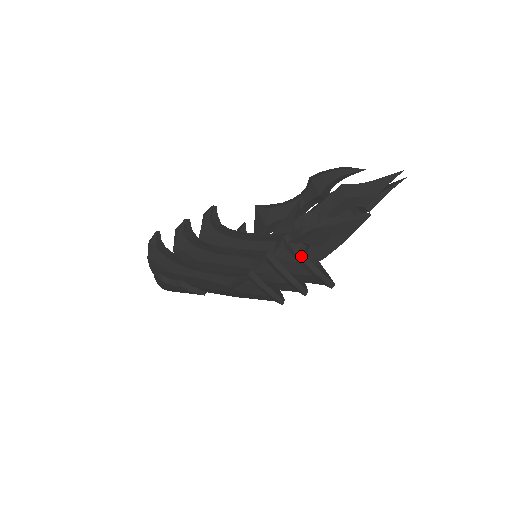
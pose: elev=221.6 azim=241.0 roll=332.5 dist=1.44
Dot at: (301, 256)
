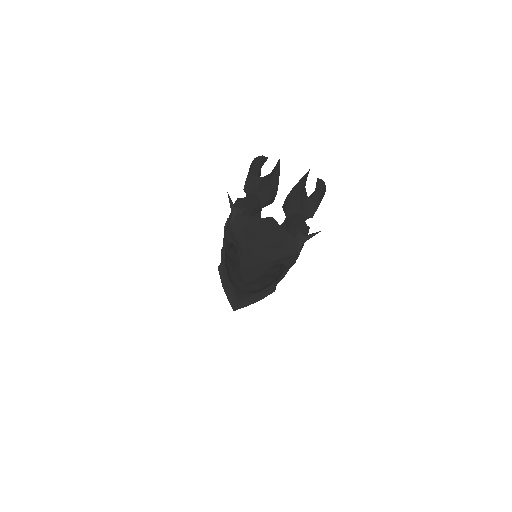
Dot at: (223, 256)
